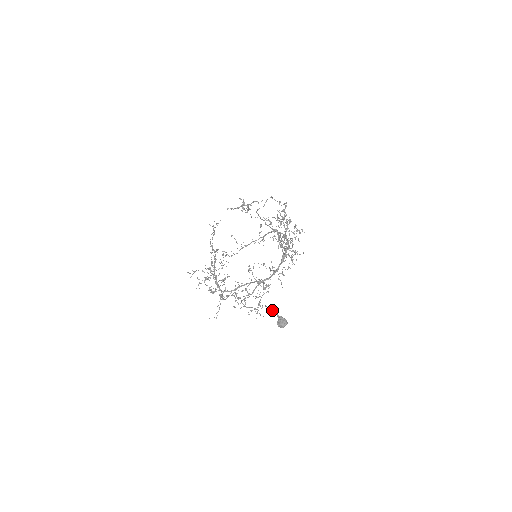
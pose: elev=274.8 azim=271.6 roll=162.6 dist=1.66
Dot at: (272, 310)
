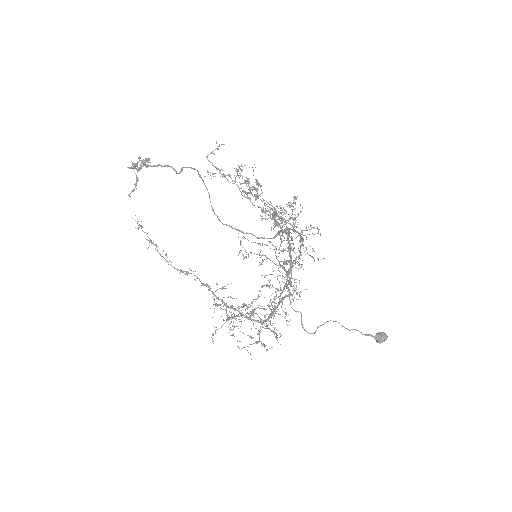
Dot at: occluded
